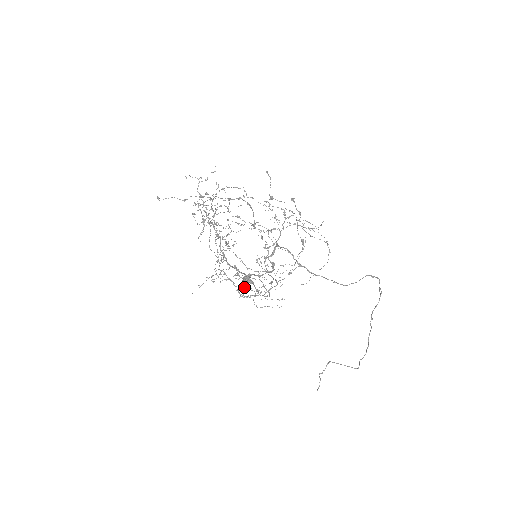
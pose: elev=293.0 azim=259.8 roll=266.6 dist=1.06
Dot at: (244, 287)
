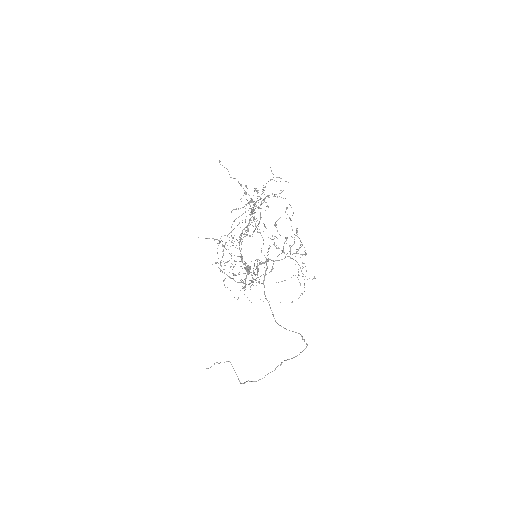
Dot at: occluded
